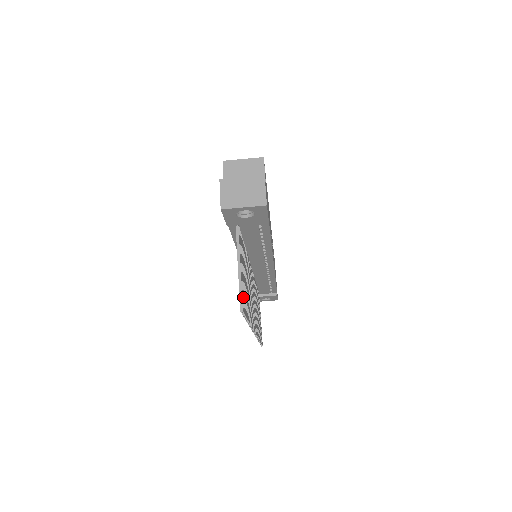
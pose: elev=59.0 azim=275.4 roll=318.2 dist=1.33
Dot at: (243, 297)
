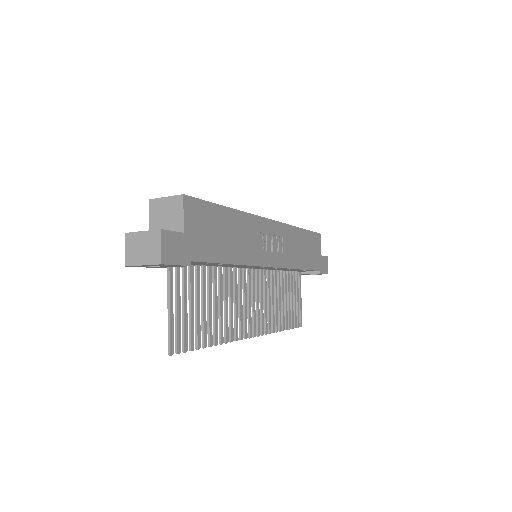
Dot at: (177, 337)
